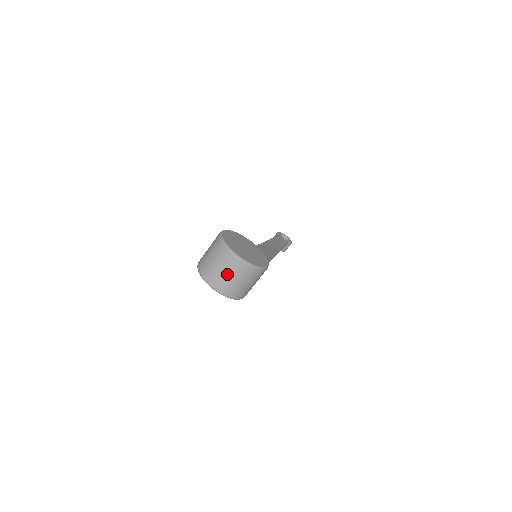
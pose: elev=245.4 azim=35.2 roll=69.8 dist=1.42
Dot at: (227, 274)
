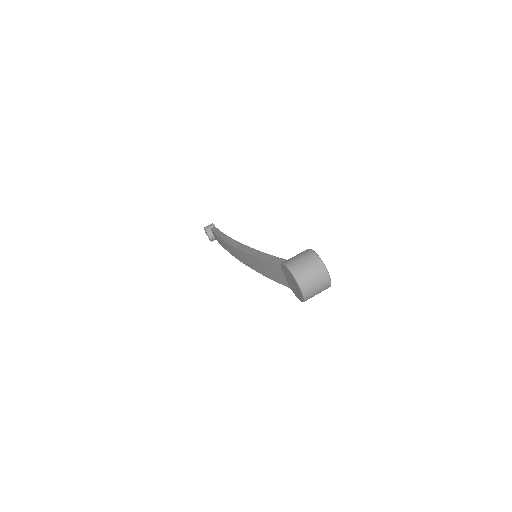
Dot at: (317, 285)
